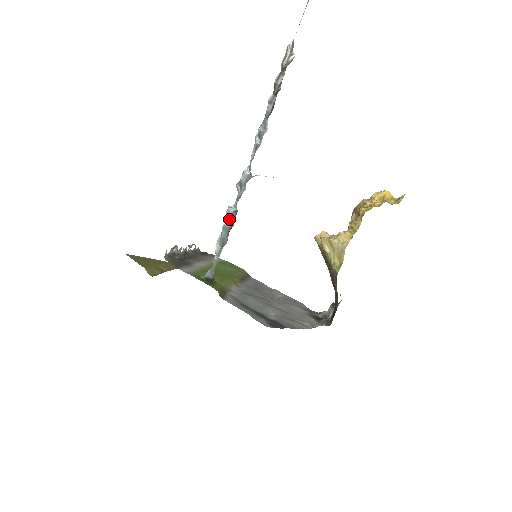
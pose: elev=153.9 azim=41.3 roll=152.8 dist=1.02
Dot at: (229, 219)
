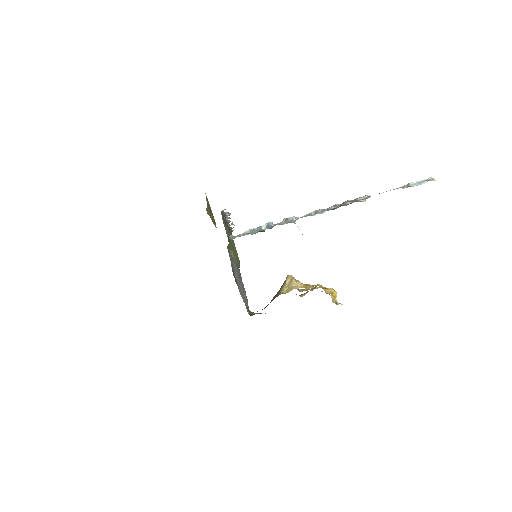
Dot at: (266, 226)
